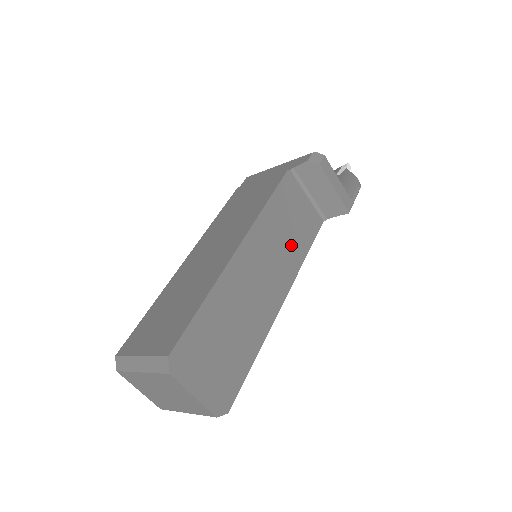
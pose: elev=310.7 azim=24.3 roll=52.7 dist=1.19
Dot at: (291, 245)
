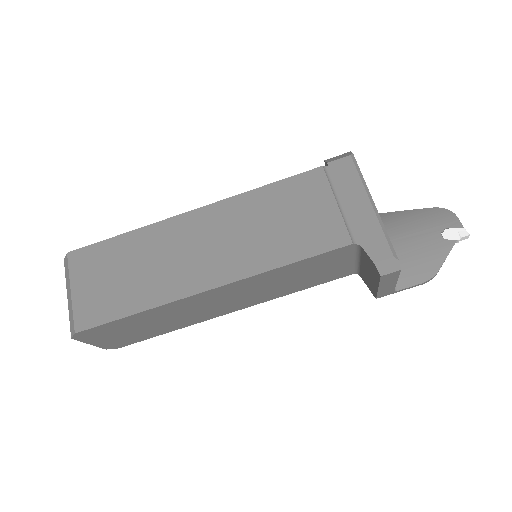
Dot at: (285, 287)
